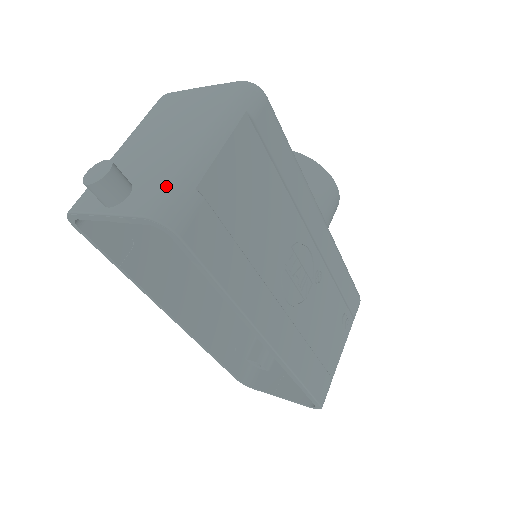
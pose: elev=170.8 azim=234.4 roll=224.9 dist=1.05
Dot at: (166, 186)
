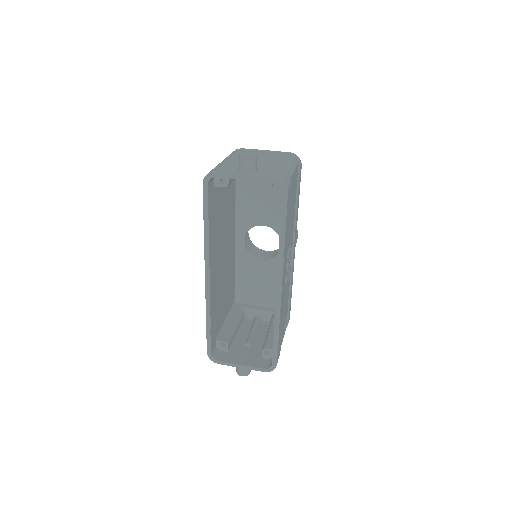
Dot at: (280, 171)
